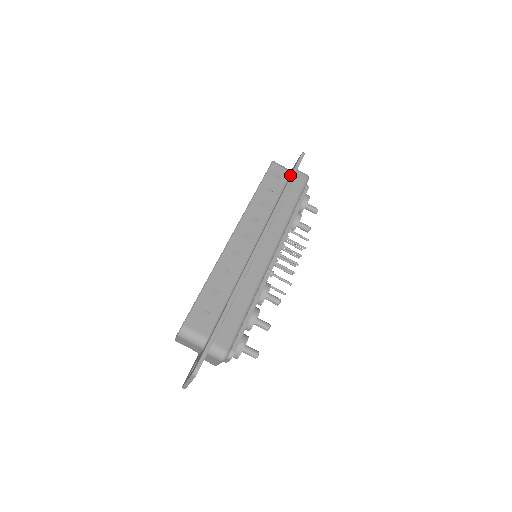
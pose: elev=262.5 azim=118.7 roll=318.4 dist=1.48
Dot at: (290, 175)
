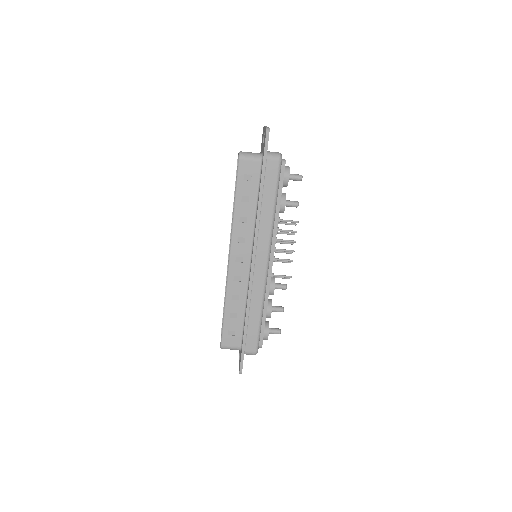
Dot at: (261, 168)
